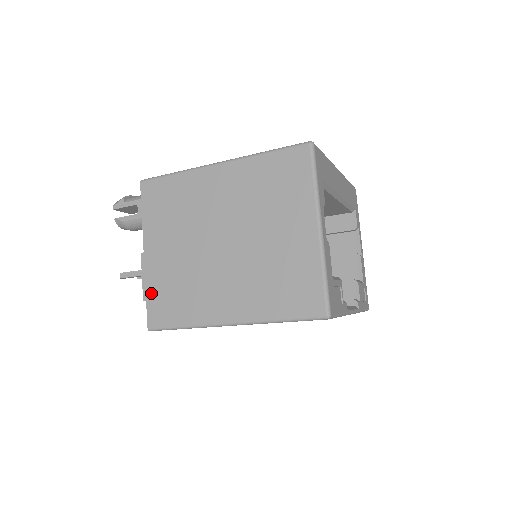
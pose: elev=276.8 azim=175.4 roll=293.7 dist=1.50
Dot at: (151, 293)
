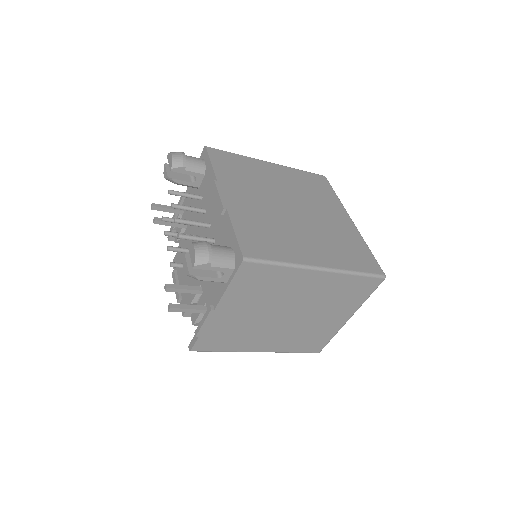
Dot at: (206, 334)
